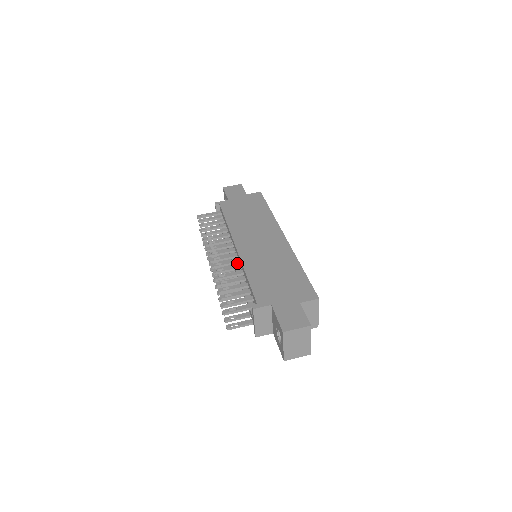
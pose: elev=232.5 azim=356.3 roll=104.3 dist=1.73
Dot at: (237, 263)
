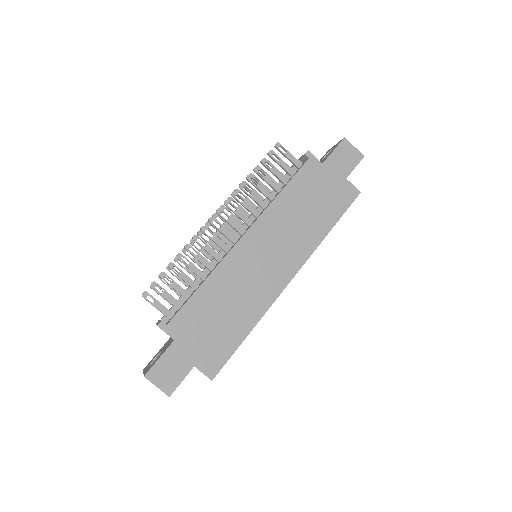
Dot at: (224, 251)
